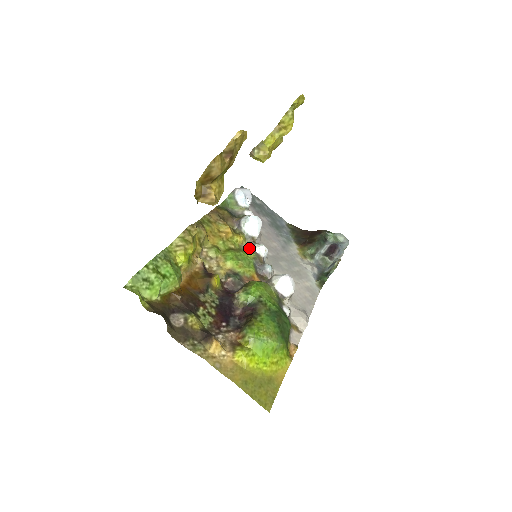
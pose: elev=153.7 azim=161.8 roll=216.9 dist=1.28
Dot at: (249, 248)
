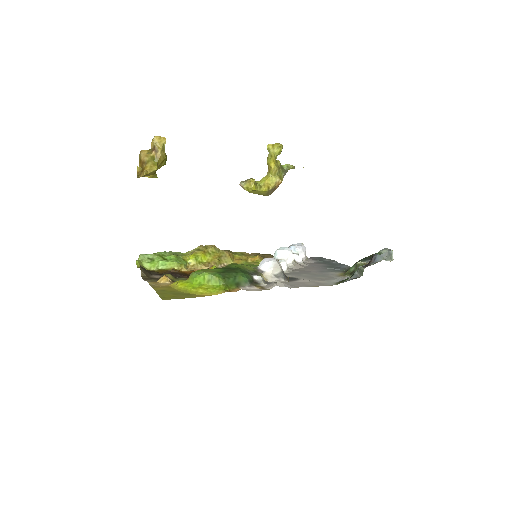
Dot at: occluded
